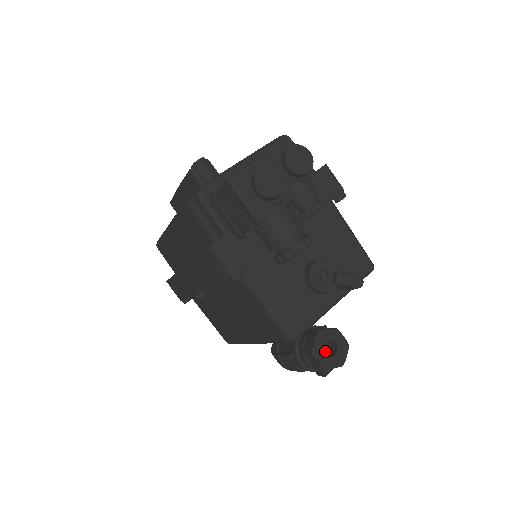
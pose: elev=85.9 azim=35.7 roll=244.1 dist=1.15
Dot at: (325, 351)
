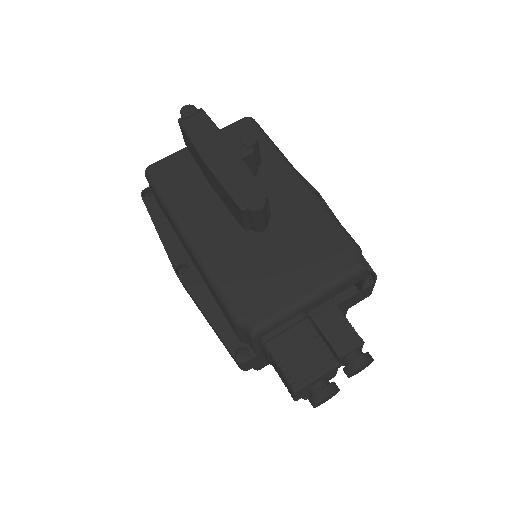
Dot at: occluded
